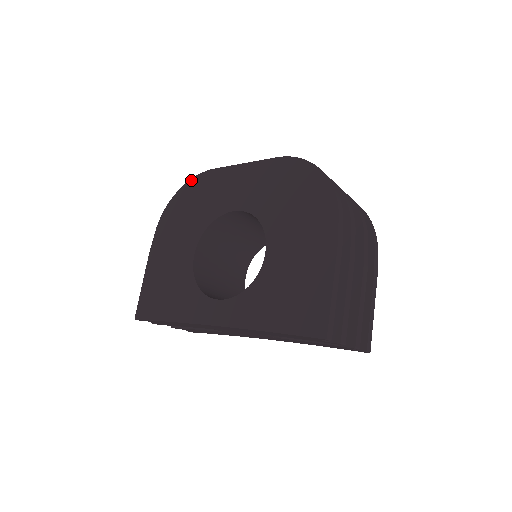
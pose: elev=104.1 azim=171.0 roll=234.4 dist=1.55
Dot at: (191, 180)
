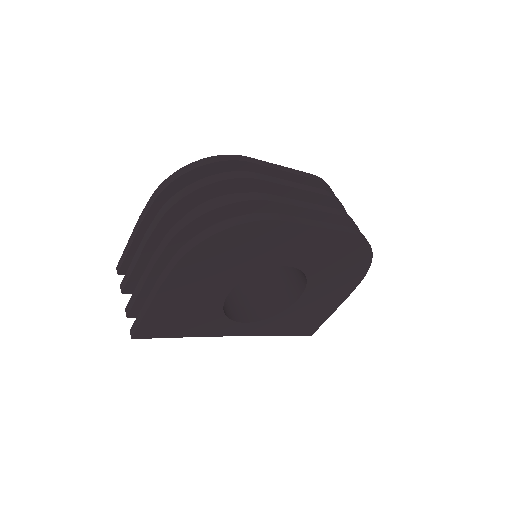
Dot at: (248, 224)
